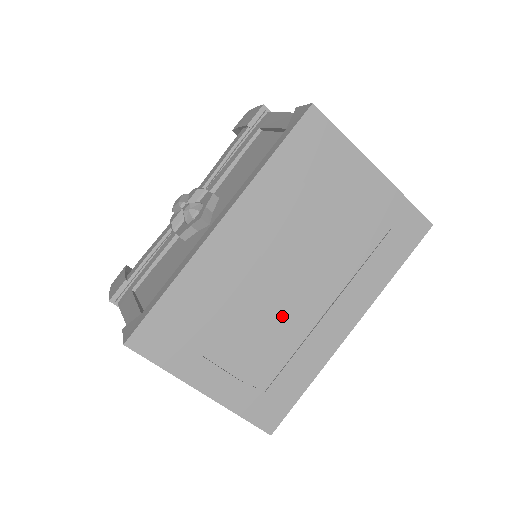
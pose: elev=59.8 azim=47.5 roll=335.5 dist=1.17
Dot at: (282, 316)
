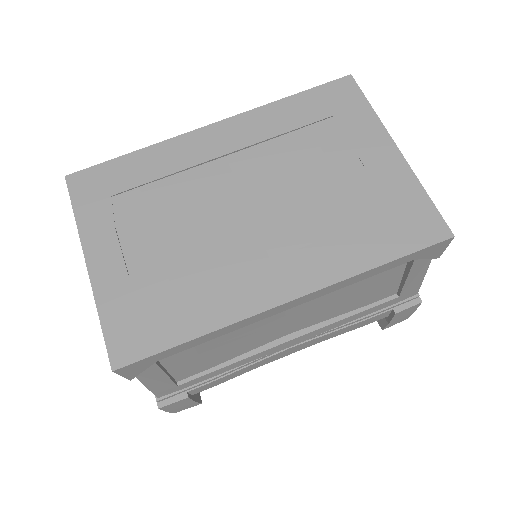
Dot at: (216, 237)
